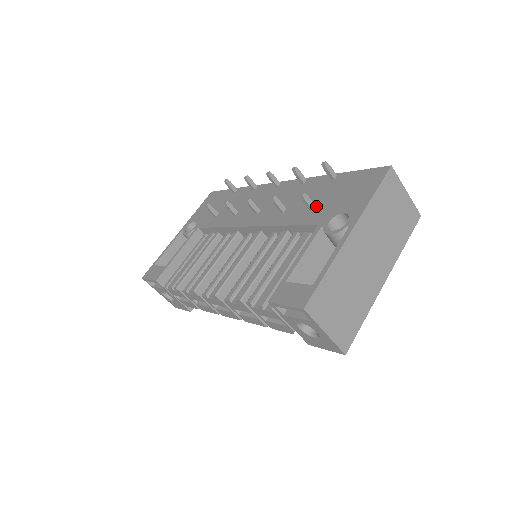
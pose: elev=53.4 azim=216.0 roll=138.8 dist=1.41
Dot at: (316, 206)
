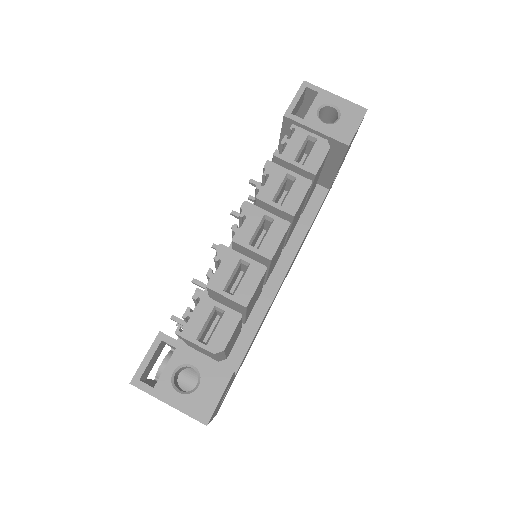
Dot at: occluded
